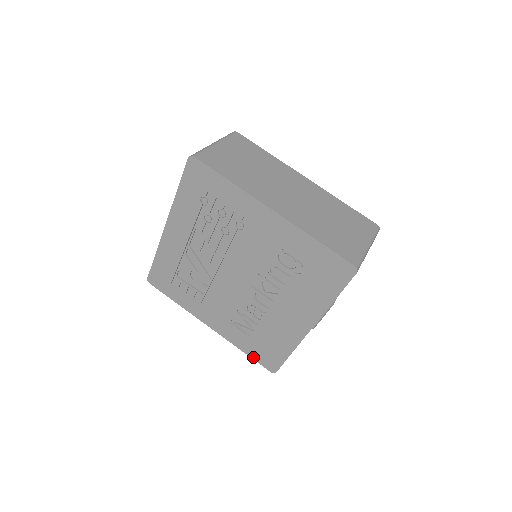
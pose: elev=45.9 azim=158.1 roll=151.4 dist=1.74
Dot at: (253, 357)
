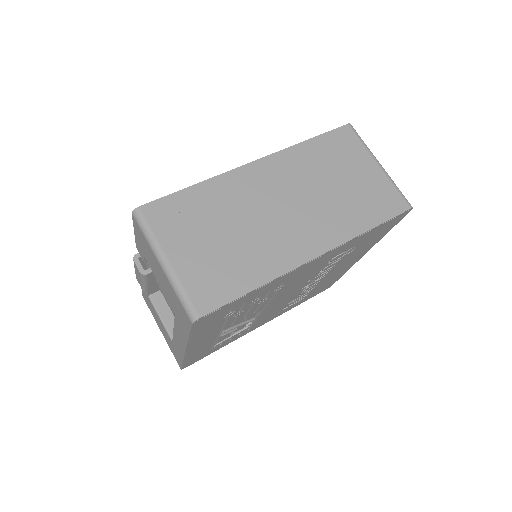
Dot at: occluded
